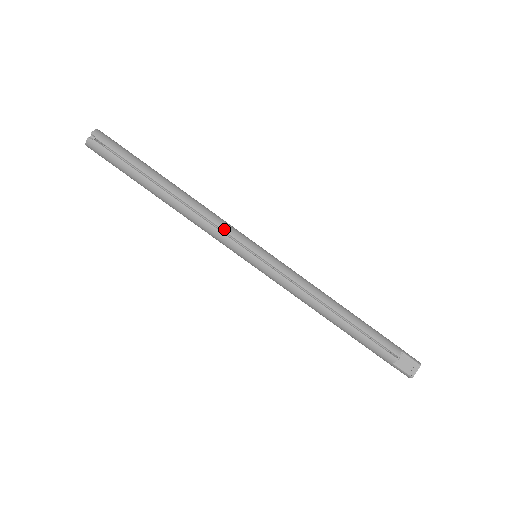
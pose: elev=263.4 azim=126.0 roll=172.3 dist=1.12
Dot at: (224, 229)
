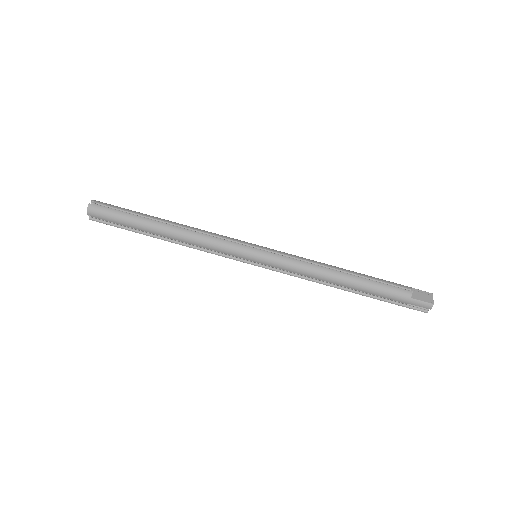
Dot at: (223, 237)
